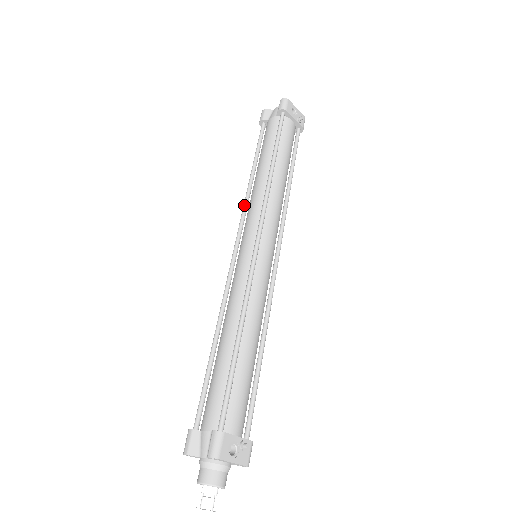
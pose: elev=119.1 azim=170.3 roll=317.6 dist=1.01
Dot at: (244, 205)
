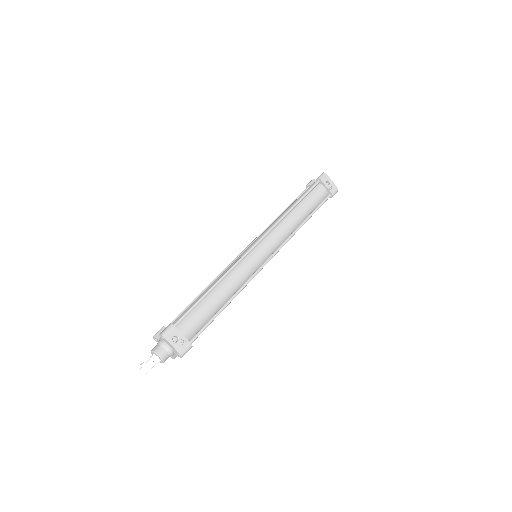
Dot at: (266, 228)
